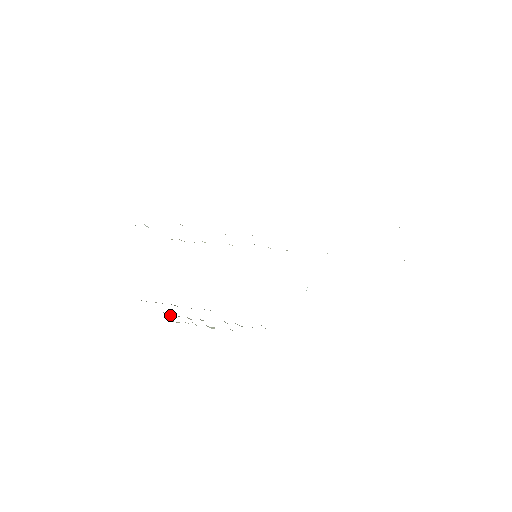
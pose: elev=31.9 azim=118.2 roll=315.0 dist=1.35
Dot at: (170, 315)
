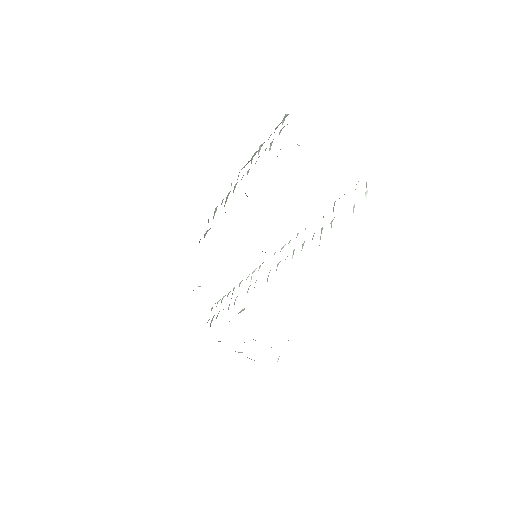
Dot at: occluded
